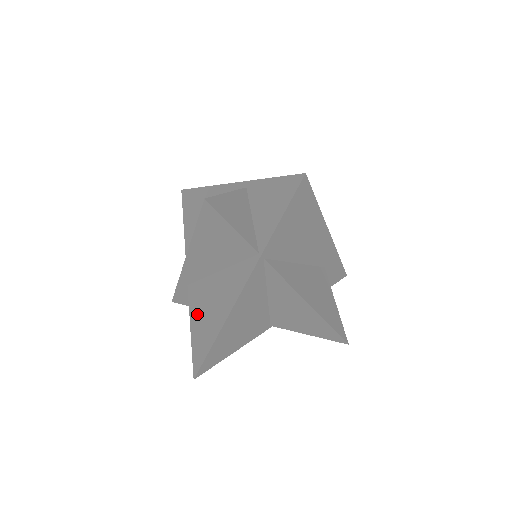
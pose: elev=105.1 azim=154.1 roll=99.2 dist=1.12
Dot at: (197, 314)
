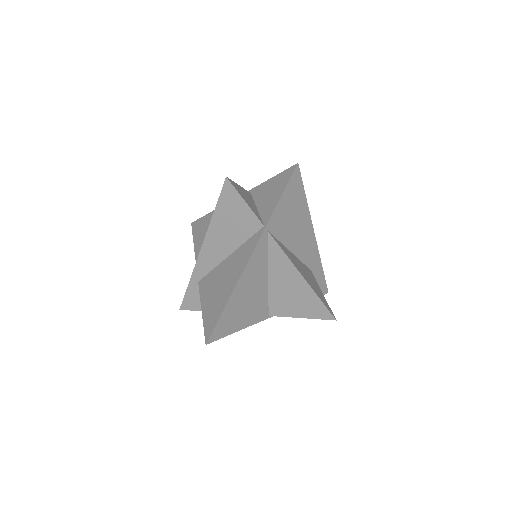
Dot at: (208, 296)
